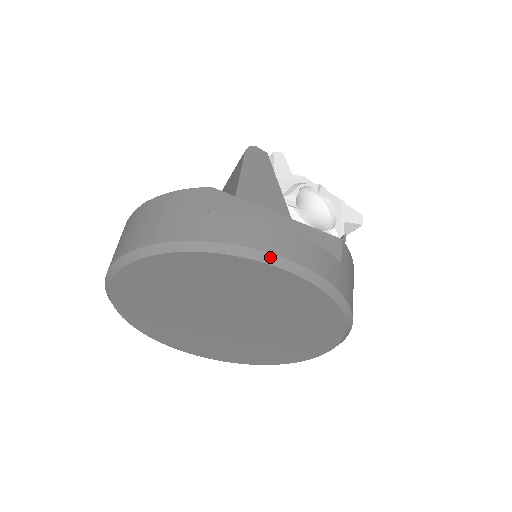
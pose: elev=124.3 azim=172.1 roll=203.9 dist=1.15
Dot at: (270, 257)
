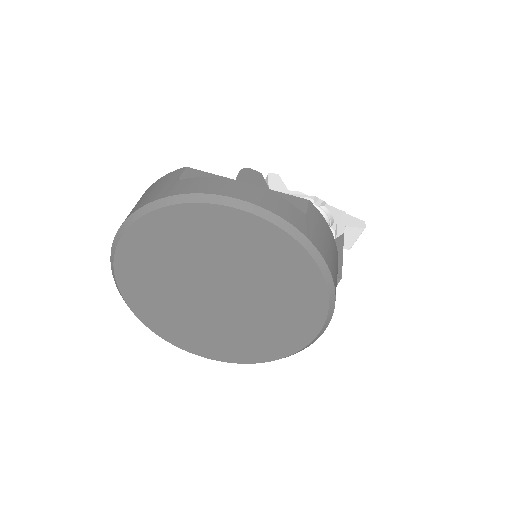
Dot at: (227, 200)
